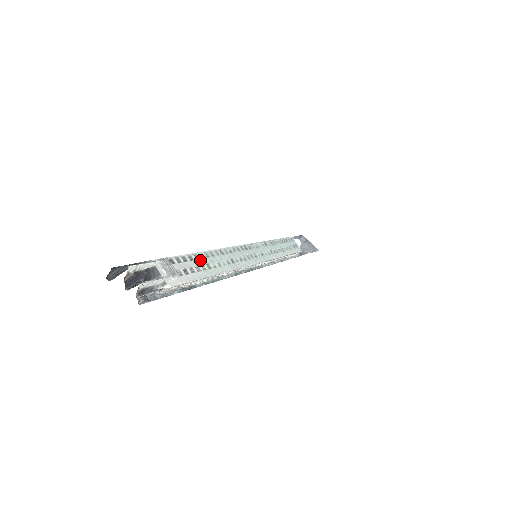
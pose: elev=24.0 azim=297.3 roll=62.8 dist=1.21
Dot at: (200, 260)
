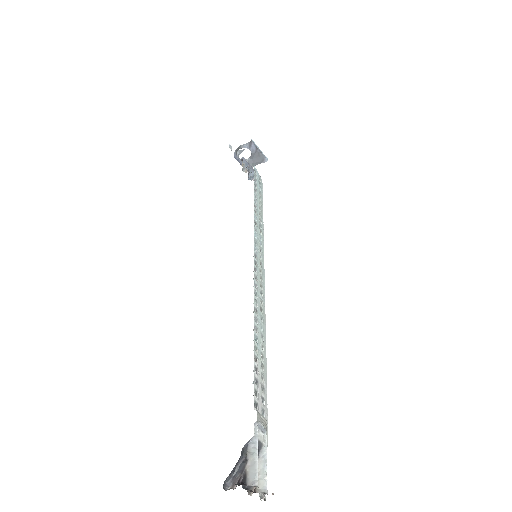
Dot at: (258, 359)
